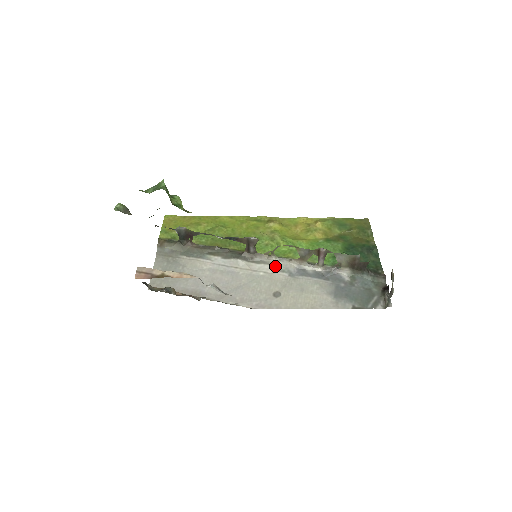
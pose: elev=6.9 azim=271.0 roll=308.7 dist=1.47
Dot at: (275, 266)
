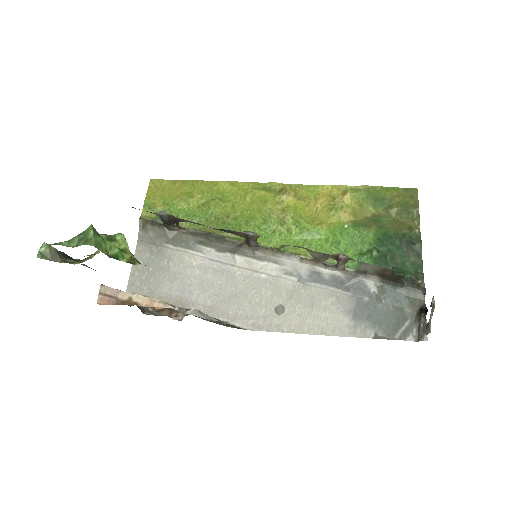
Dot at: (281, 266)
